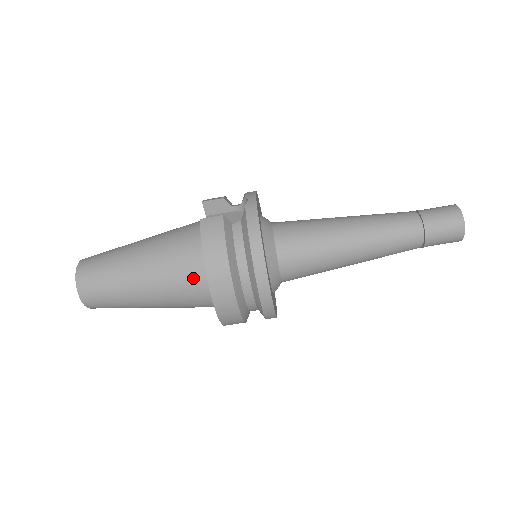
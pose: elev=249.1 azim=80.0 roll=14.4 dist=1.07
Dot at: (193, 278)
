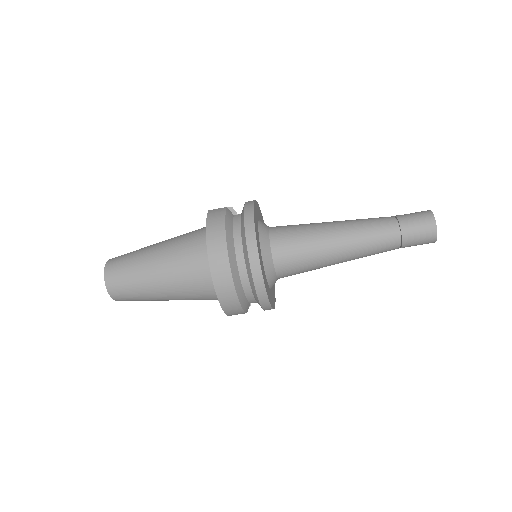
Dot at: (197, 256)
